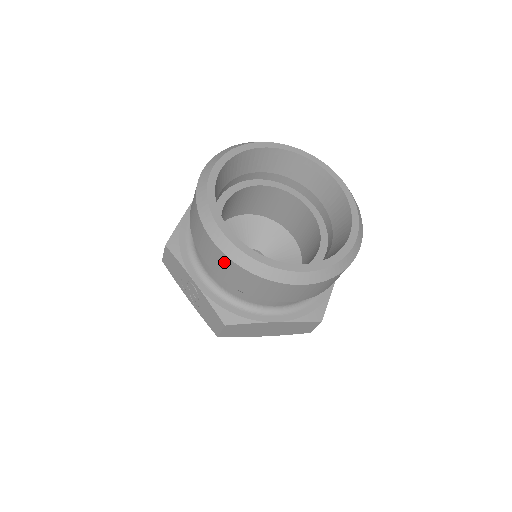
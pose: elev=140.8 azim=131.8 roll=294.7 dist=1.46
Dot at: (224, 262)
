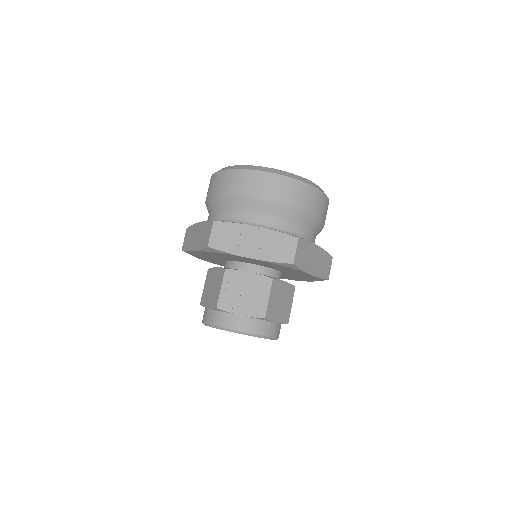
Dot at: (280, 183)
